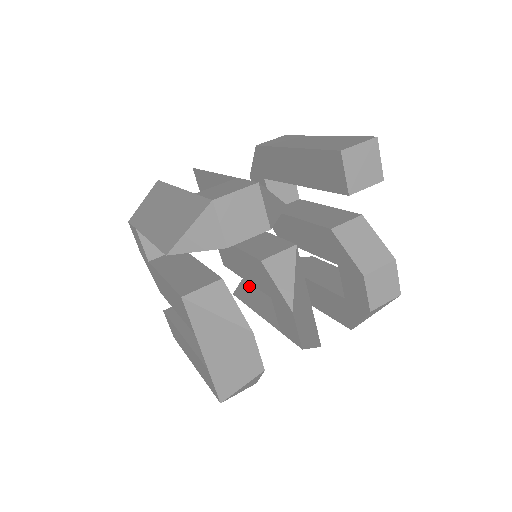
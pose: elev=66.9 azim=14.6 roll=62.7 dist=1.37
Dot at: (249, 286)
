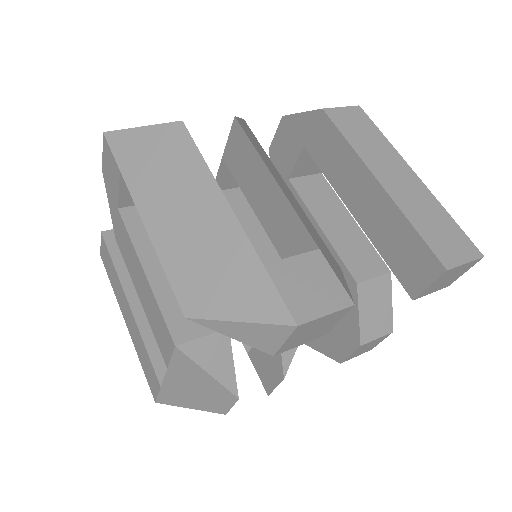
Dot at: occluded
